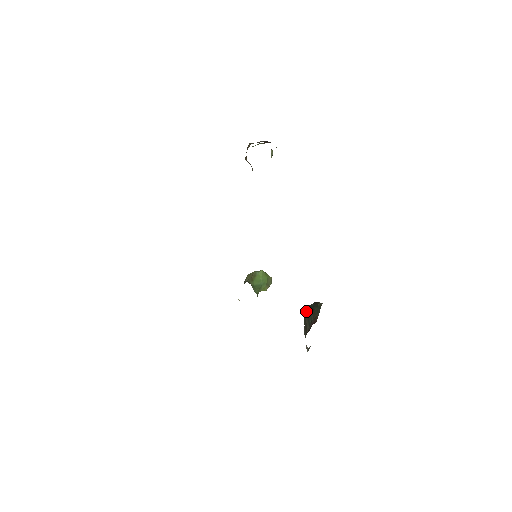
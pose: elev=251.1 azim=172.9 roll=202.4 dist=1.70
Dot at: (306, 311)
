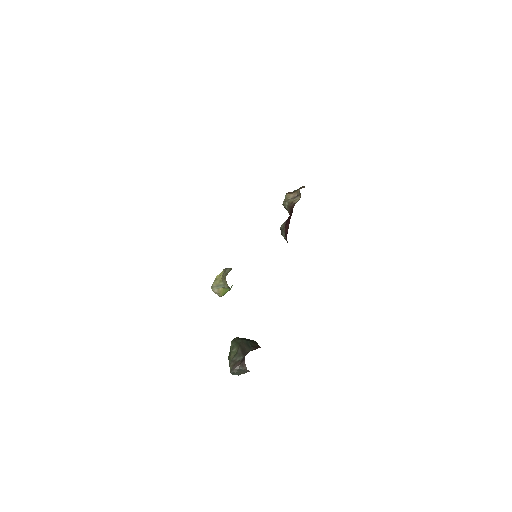
Dot at: (242, 338)
